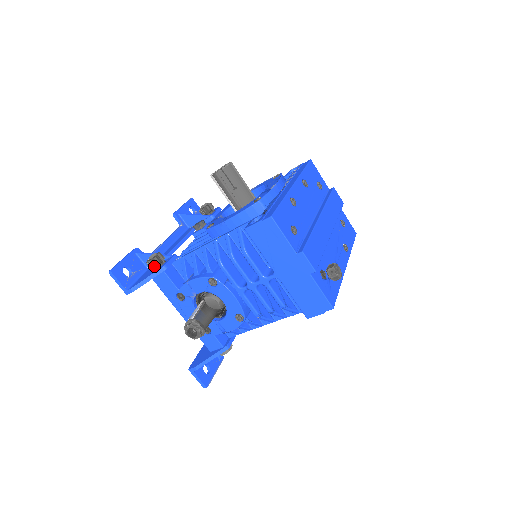
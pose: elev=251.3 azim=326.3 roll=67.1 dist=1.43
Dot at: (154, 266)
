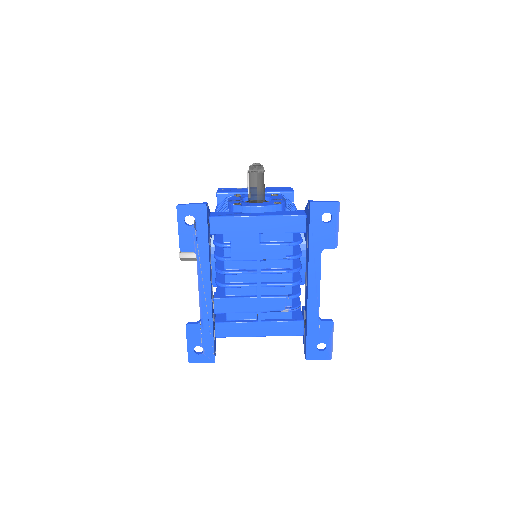
Dot at: occluded
